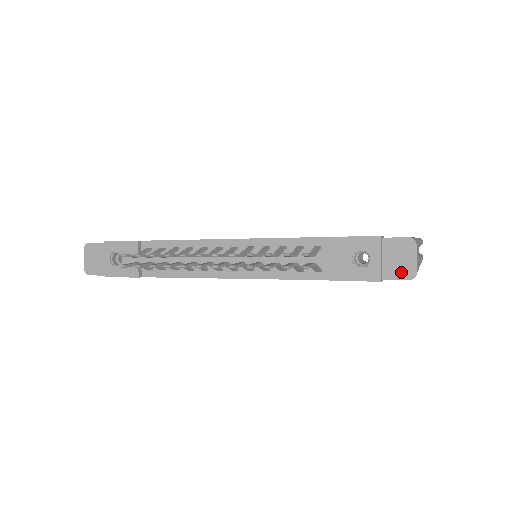
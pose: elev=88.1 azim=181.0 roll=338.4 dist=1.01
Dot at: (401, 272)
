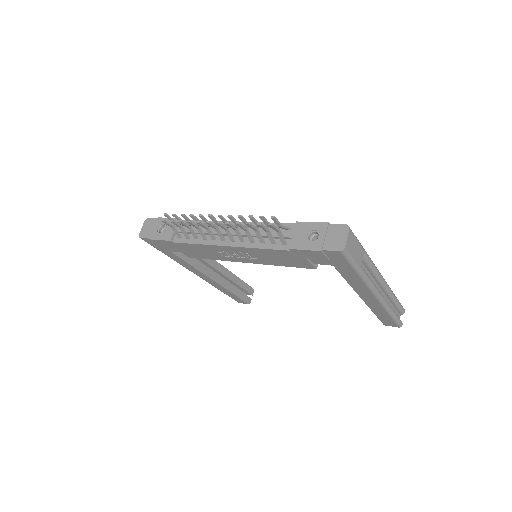
Dot at: (335, 246)
